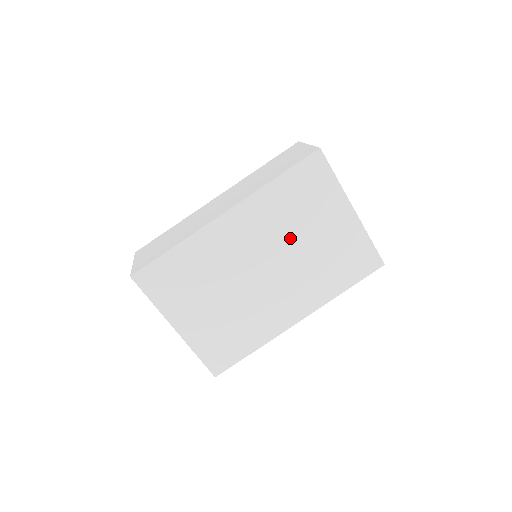
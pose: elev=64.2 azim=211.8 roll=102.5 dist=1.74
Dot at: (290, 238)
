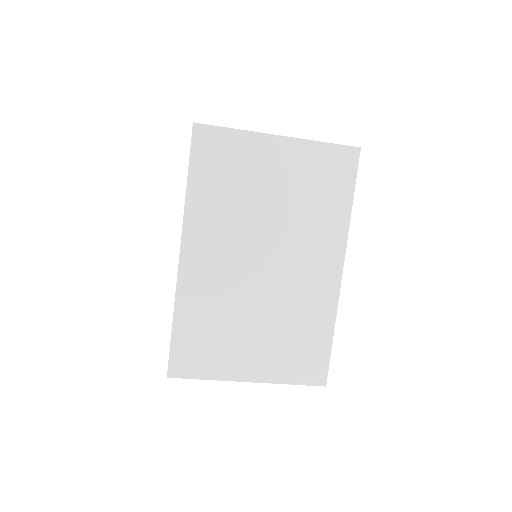
Dot at: (254, 216)
